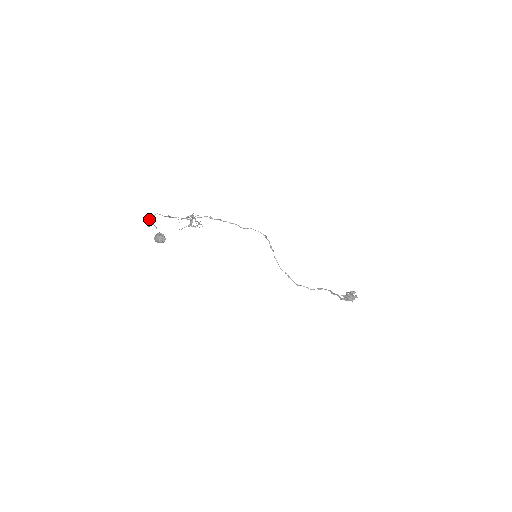
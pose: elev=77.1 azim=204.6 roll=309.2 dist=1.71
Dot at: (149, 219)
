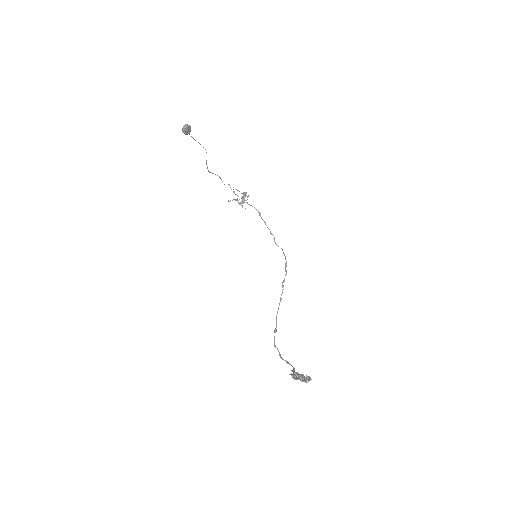
Dot at: occluded
